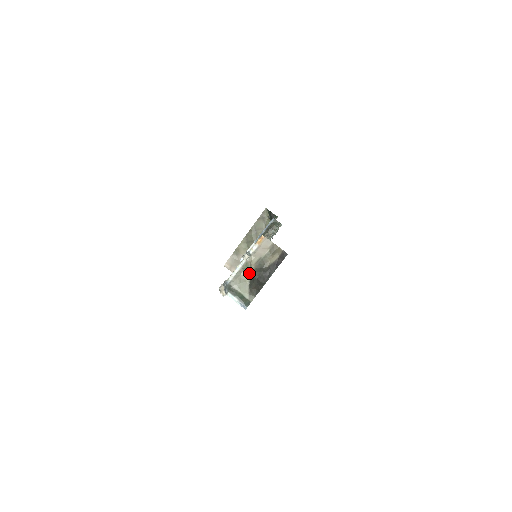
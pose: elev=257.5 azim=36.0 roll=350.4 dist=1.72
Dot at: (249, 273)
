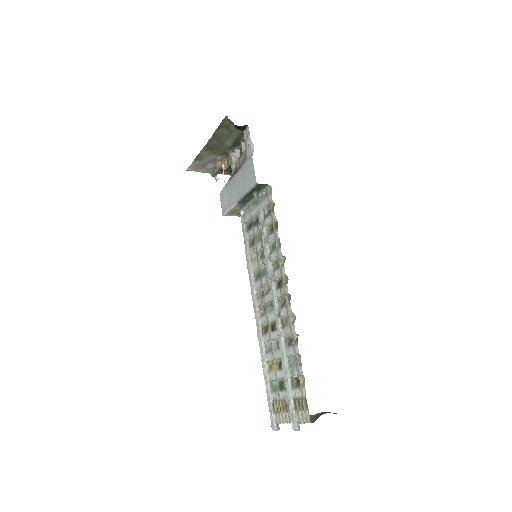
Dot at: occluded
